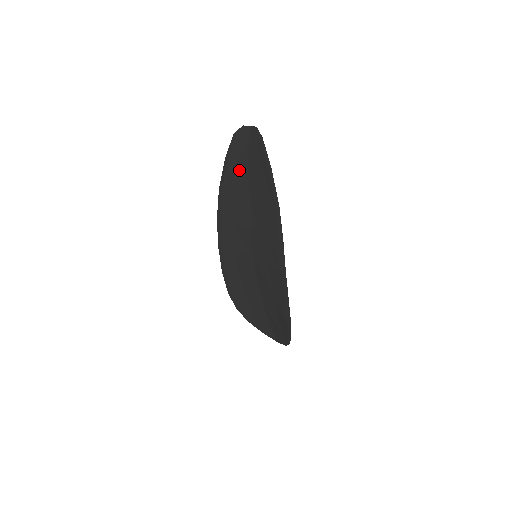
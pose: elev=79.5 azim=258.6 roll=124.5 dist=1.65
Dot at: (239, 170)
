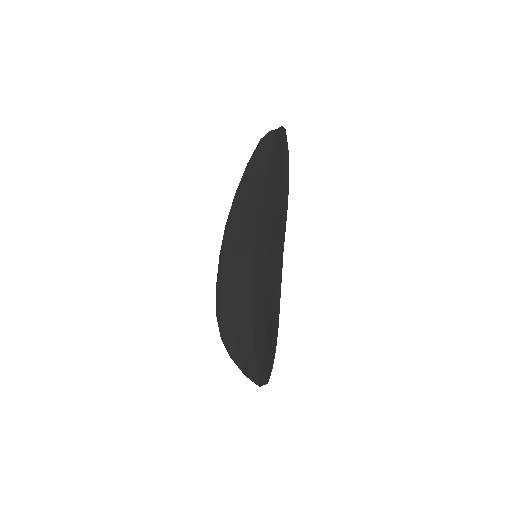
Dot at: (258, 169)
